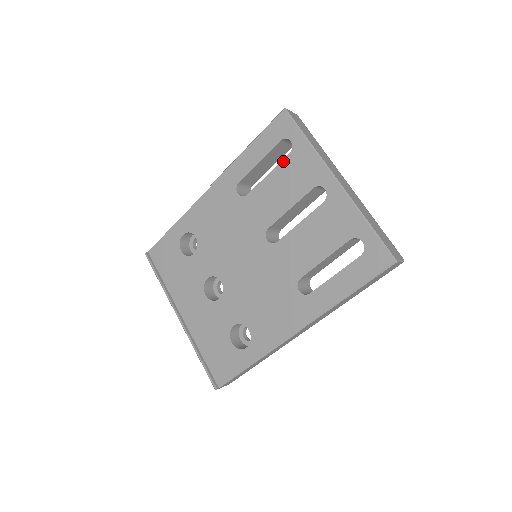
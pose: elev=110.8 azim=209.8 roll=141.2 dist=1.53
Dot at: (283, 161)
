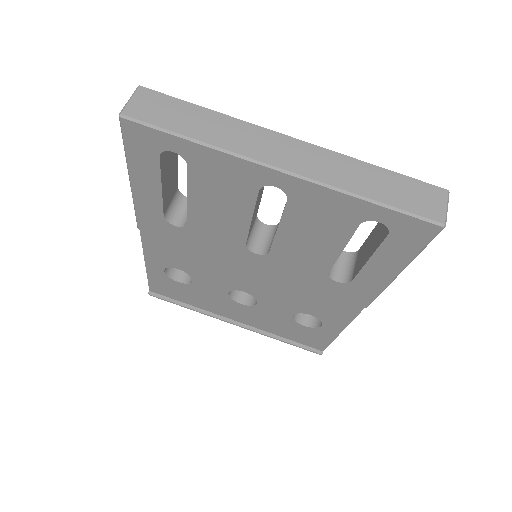
Dot at: (189, 177)
